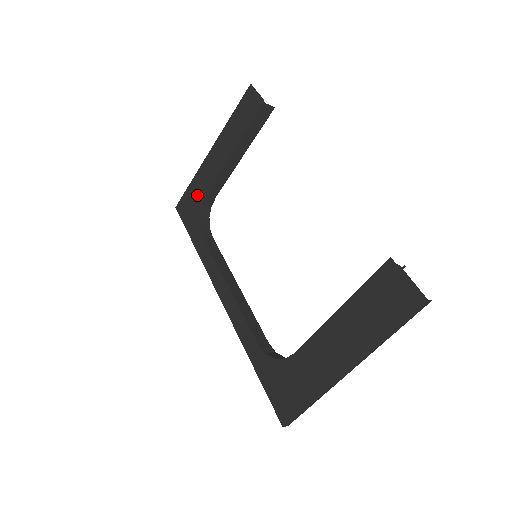
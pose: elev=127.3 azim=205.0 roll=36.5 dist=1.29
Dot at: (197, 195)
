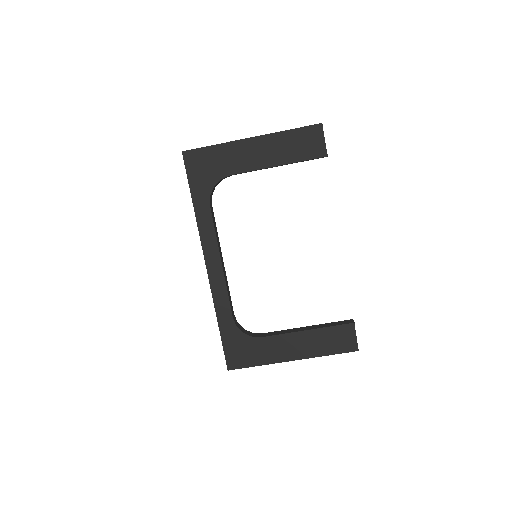
Dot at: (217, 164)
